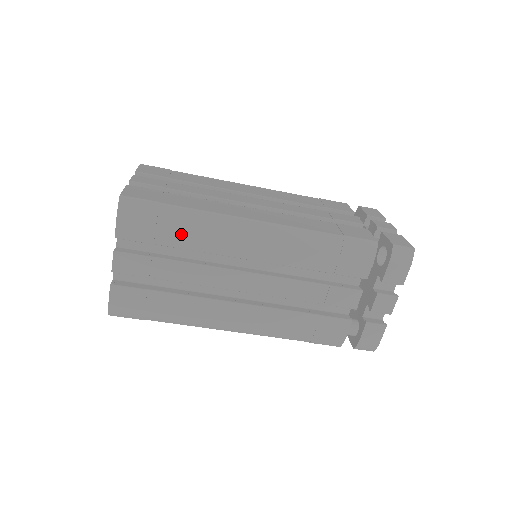
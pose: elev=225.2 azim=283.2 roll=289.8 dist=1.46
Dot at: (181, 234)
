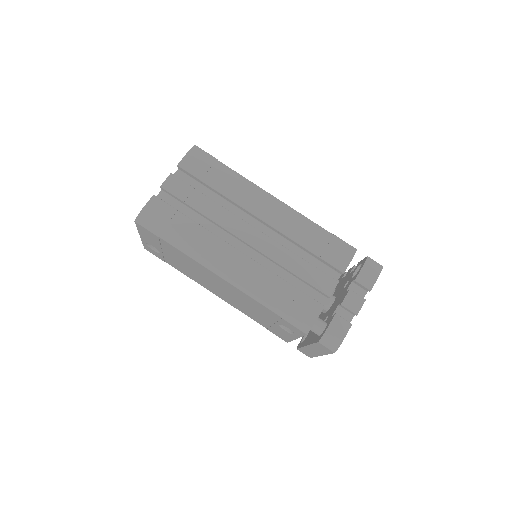
Dot at: (223, 182)
